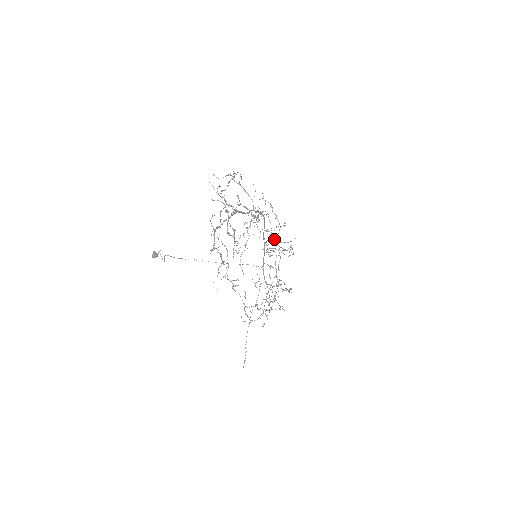
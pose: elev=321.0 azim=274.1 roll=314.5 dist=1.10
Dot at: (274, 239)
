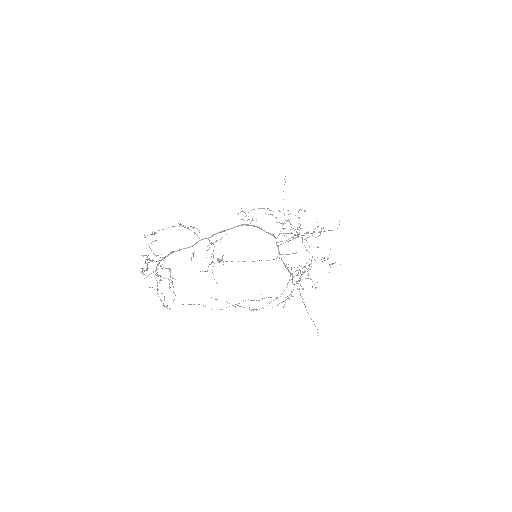
Dot at: occluded
